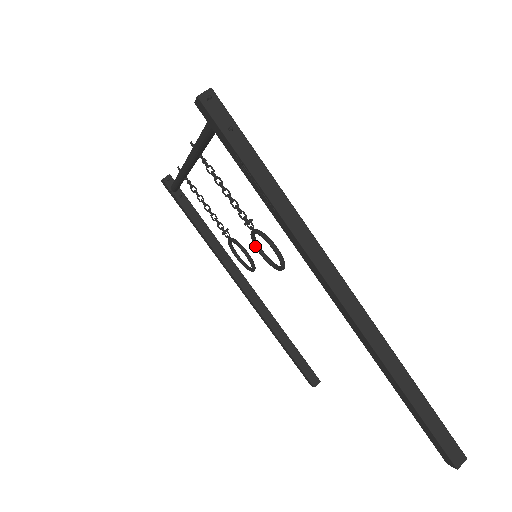
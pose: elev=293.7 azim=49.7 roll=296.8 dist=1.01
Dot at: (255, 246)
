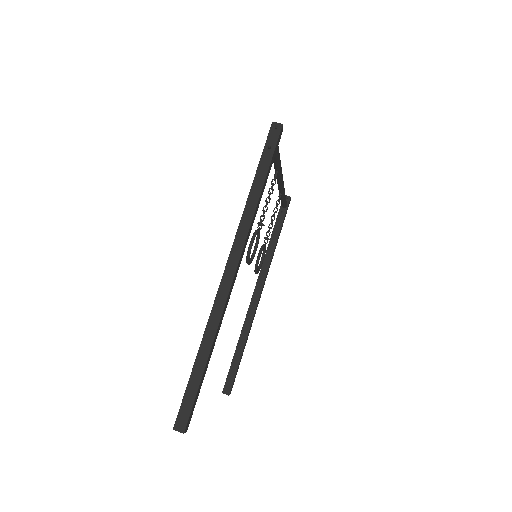
Dot at: (255, 244)
